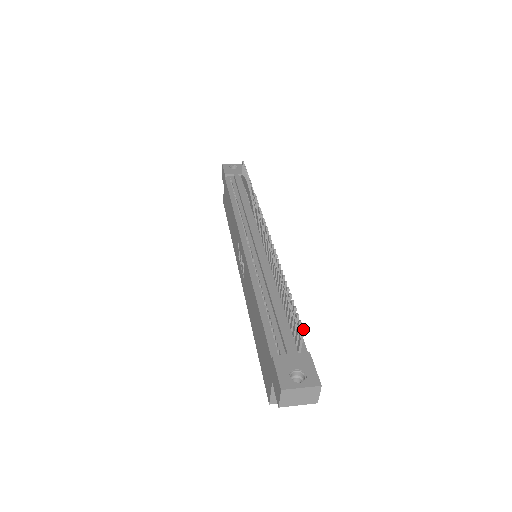
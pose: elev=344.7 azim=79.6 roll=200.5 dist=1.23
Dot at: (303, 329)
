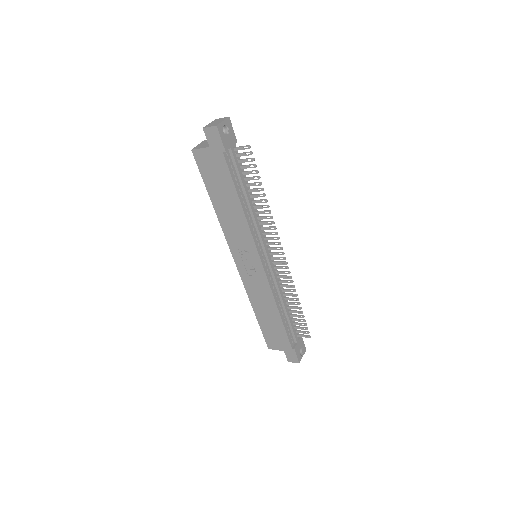
Dot at: occluded
